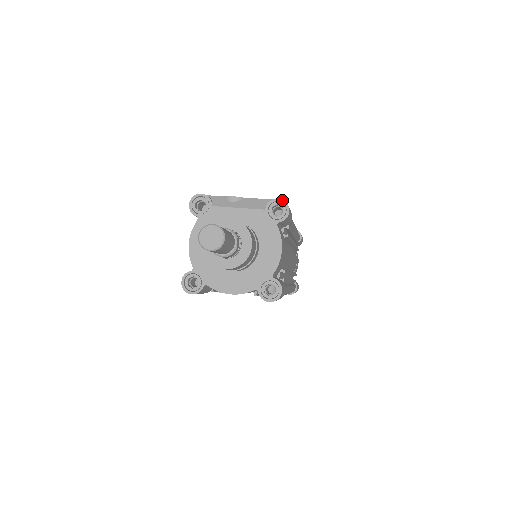
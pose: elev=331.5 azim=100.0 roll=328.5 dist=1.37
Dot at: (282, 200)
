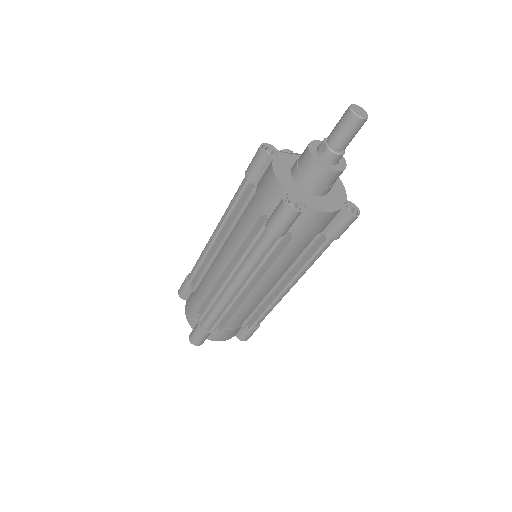
Dot at: occluded
